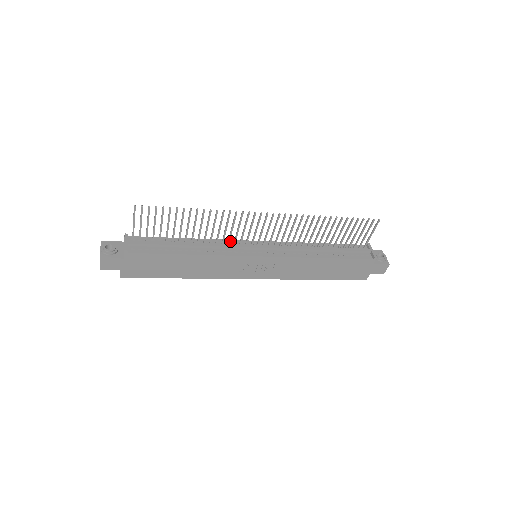
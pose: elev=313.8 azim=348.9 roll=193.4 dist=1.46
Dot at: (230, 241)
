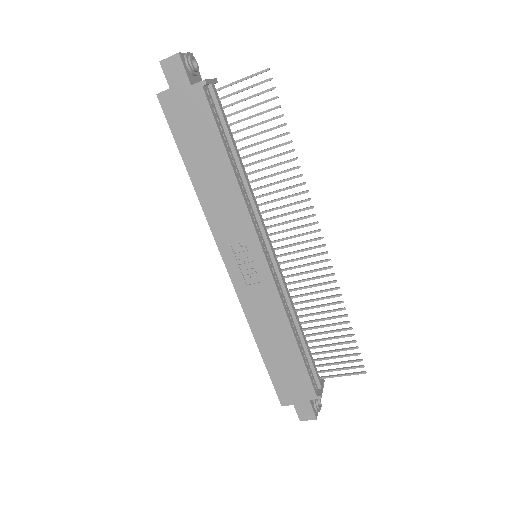
Dot at: (261, 215)
